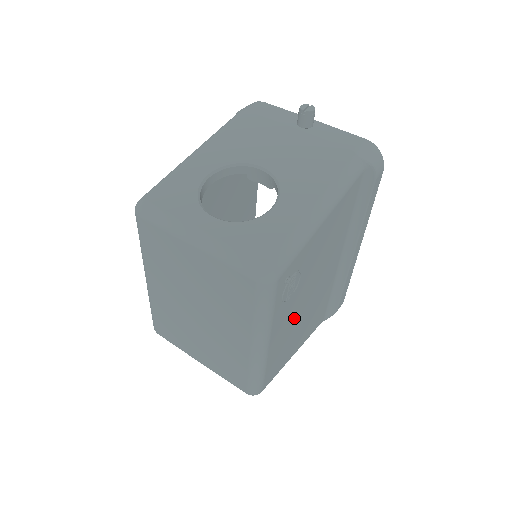
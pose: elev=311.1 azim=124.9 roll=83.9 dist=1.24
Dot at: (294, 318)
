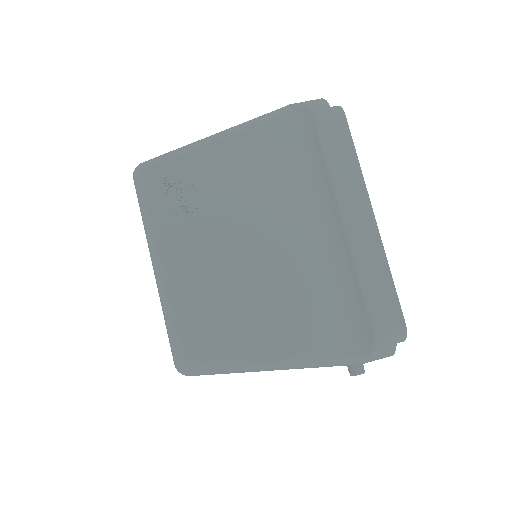
Dot at: (223, 265)
